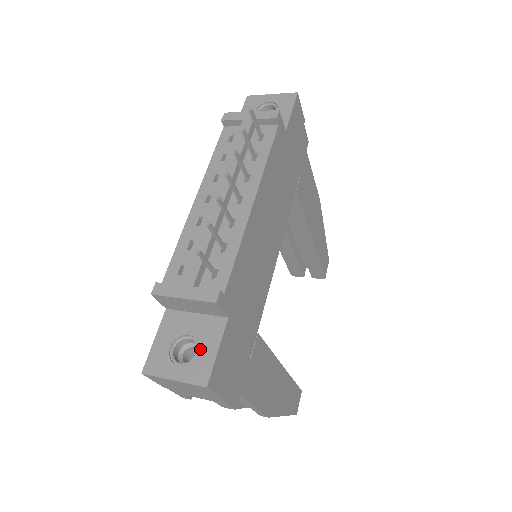
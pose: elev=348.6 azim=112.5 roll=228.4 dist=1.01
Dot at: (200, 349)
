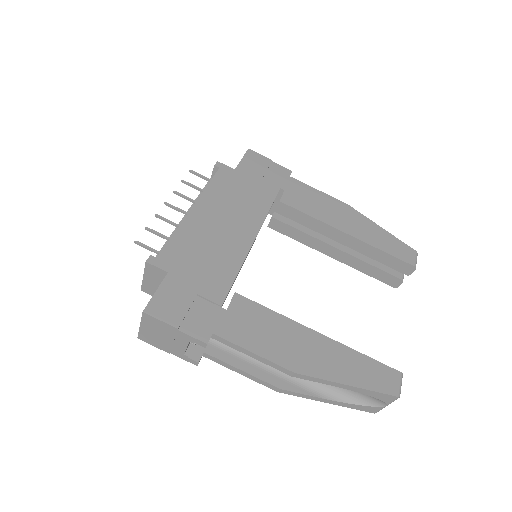
Dot at: occluded
